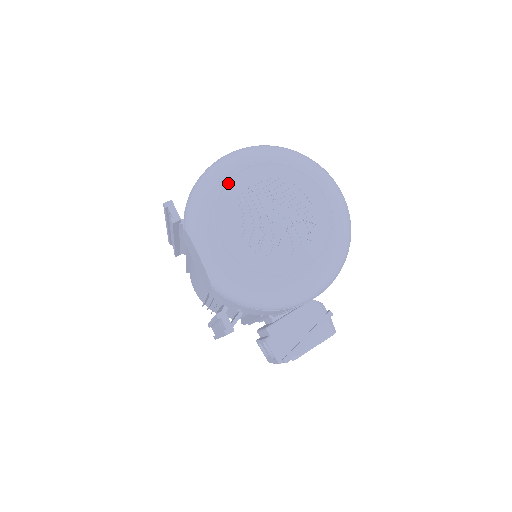
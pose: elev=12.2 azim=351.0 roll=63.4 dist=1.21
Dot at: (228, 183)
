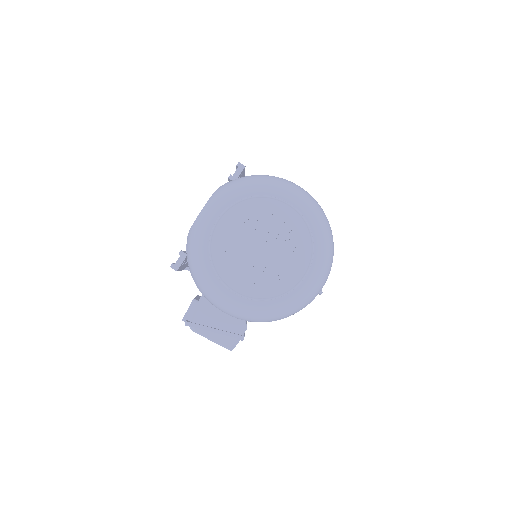
Dot at: (267, 198)
